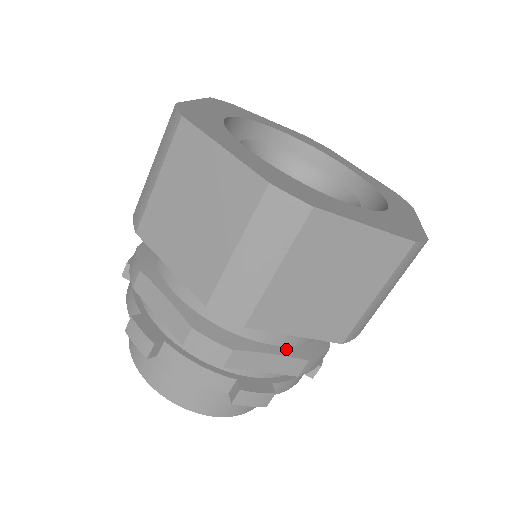
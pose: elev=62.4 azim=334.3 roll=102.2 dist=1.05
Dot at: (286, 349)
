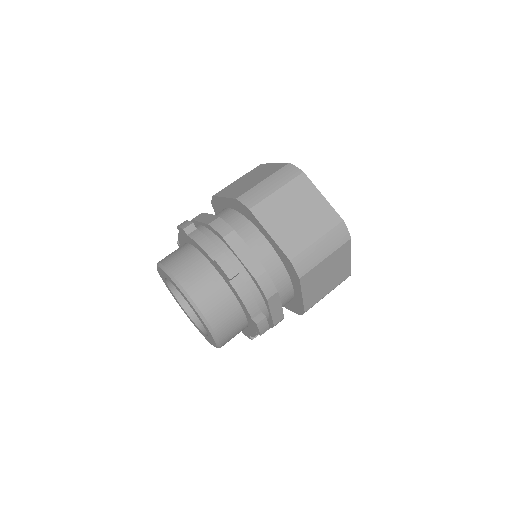
Dot at: occluded
